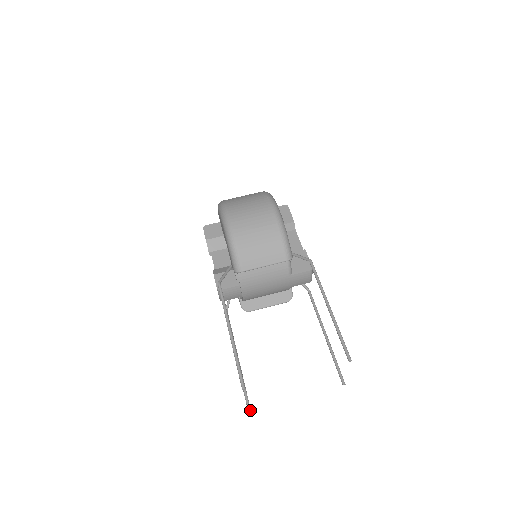
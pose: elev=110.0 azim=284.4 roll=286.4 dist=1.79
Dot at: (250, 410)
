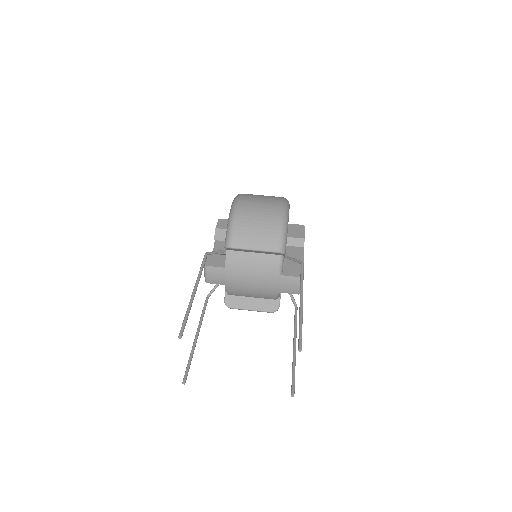
Dot at: occluded
